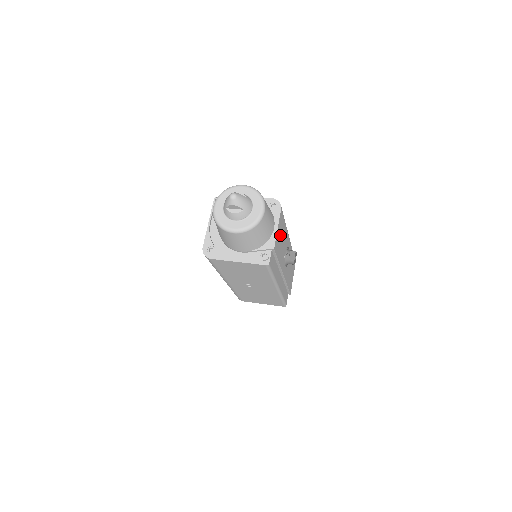
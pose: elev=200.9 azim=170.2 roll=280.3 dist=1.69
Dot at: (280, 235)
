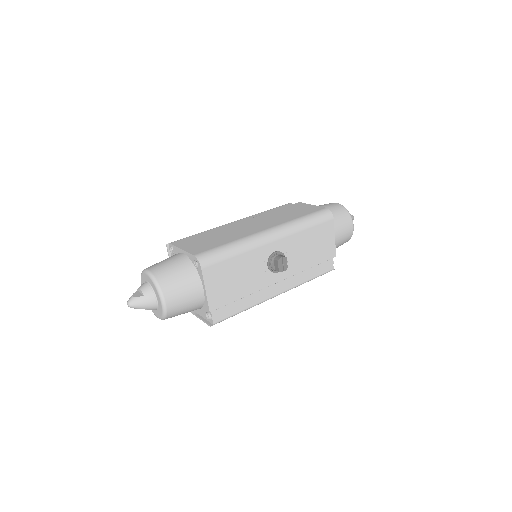
Dot at: (224, 281)
